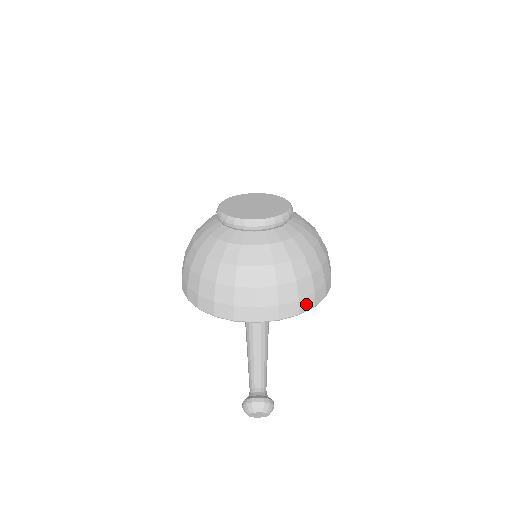
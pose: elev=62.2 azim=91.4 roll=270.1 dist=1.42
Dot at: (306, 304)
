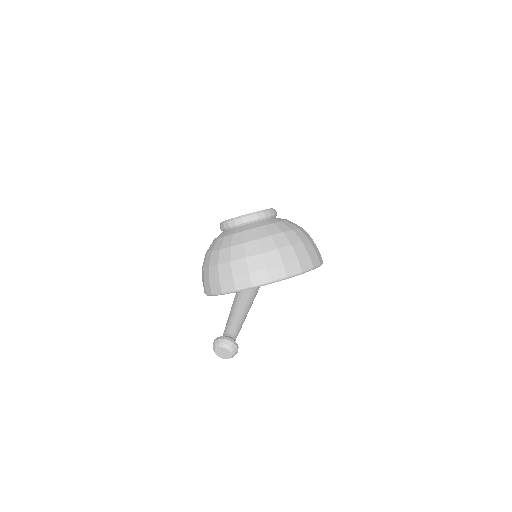
Dot at: (276, 273)
